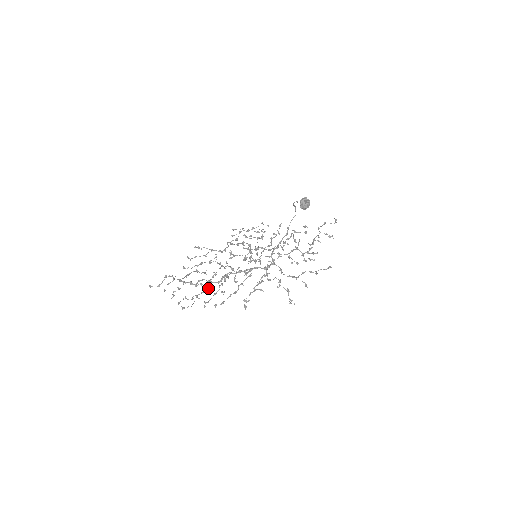
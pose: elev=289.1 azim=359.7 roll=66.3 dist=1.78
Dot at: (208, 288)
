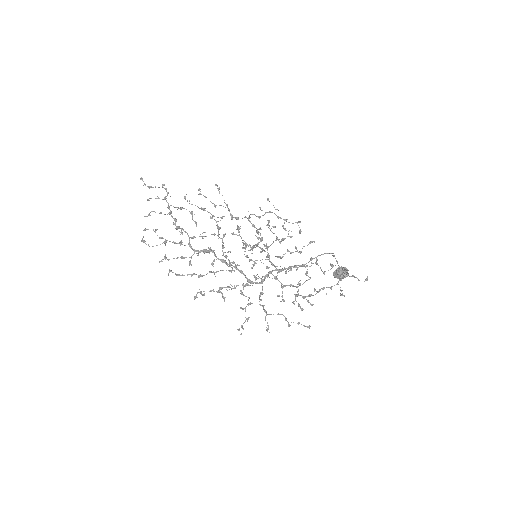
Dot at: occluded
